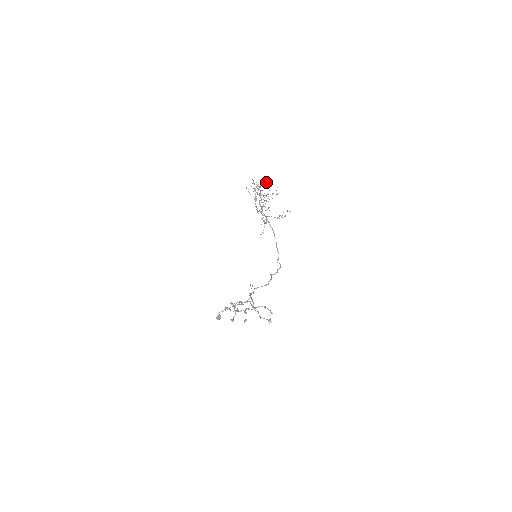
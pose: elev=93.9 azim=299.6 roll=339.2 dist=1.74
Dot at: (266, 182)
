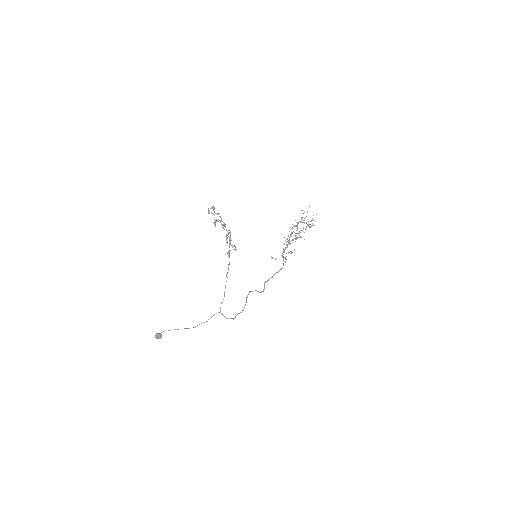
Dot at: (311, 220)
